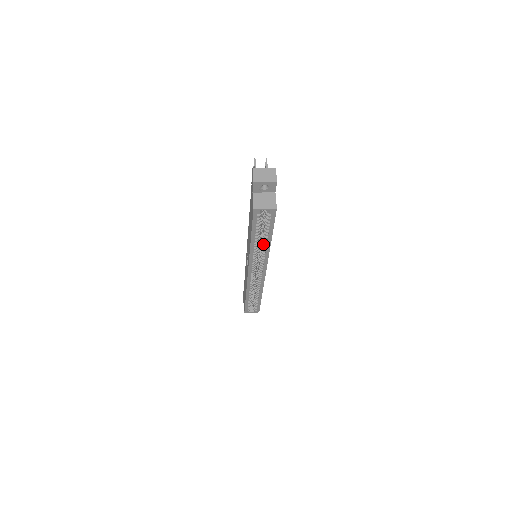
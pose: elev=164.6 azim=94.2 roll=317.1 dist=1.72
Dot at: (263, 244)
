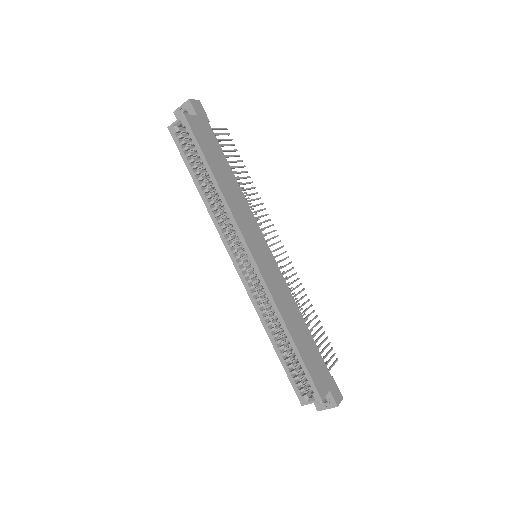
Dot at: (215, 192)
